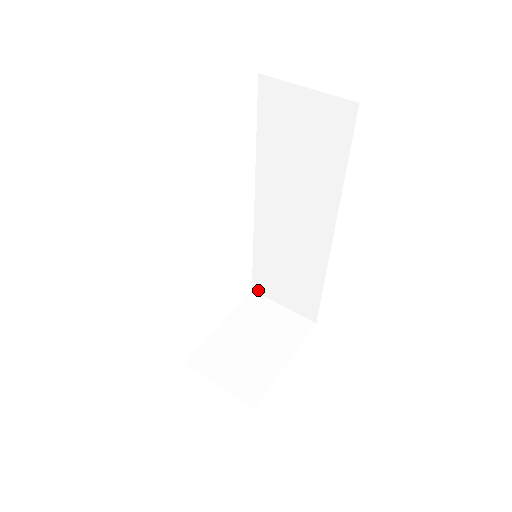
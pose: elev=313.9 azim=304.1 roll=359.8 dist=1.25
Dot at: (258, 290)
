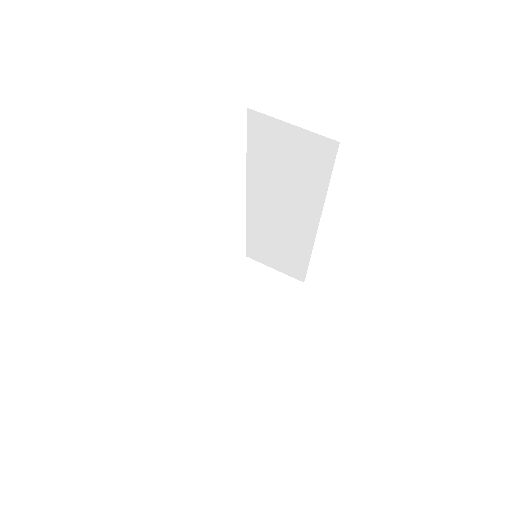
Dot at: (252, 257)
